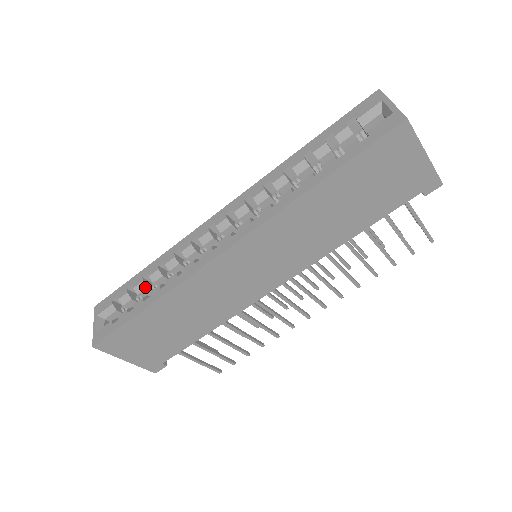
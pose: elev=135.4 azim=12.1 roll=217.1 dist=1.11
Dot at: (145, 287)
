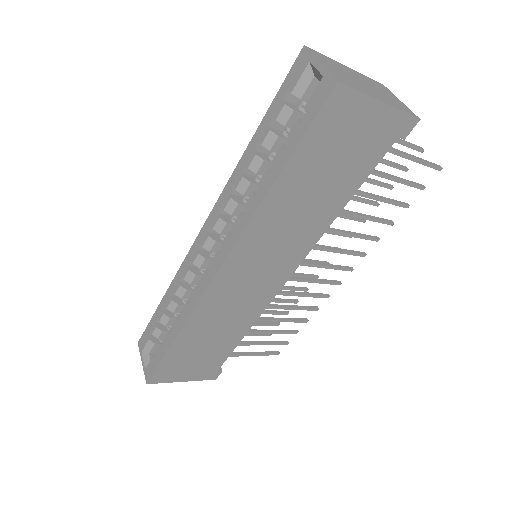
Dot at: (168, 318)
